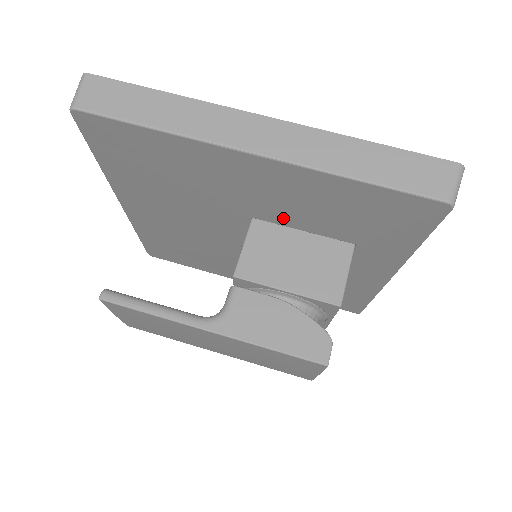
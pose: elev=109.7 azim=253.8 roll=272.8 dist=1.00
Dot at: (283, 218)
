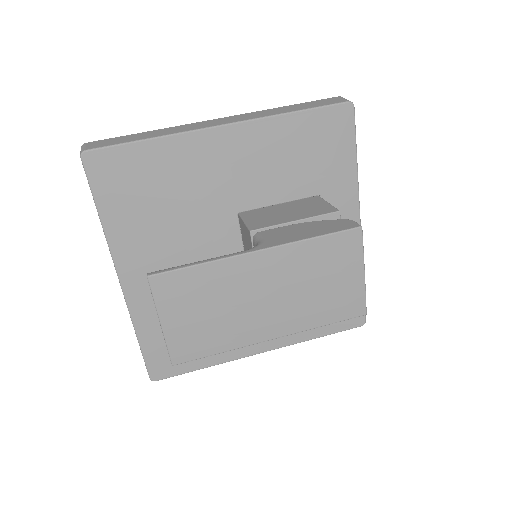
Dot at: (261, 196)
